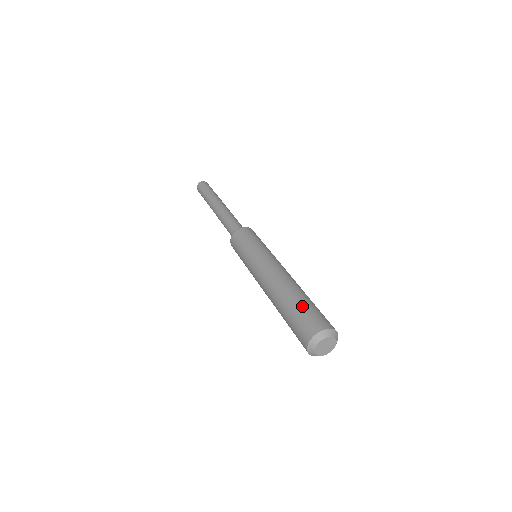
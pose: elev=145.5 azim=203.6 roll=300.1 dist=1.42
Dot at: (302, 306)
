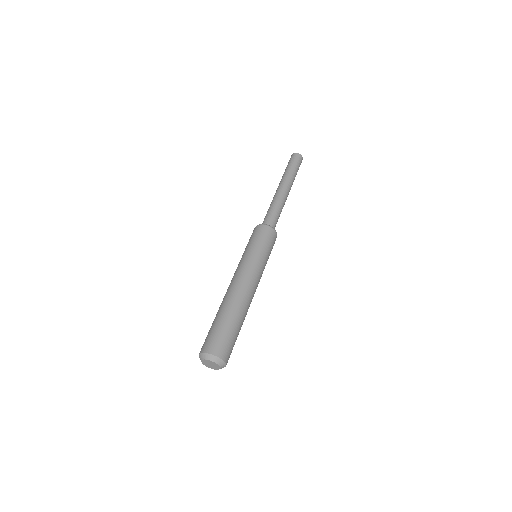
Dot at: (226, 327)
